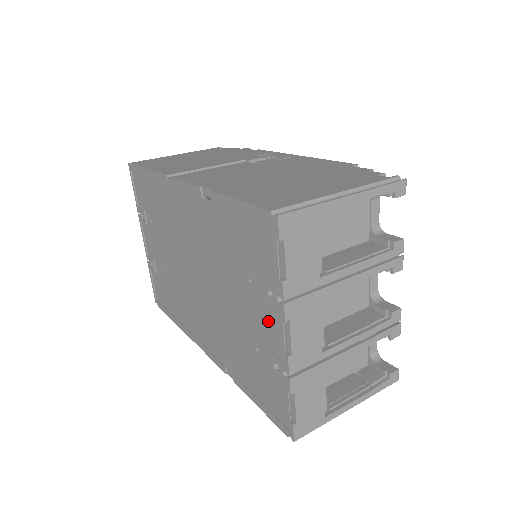
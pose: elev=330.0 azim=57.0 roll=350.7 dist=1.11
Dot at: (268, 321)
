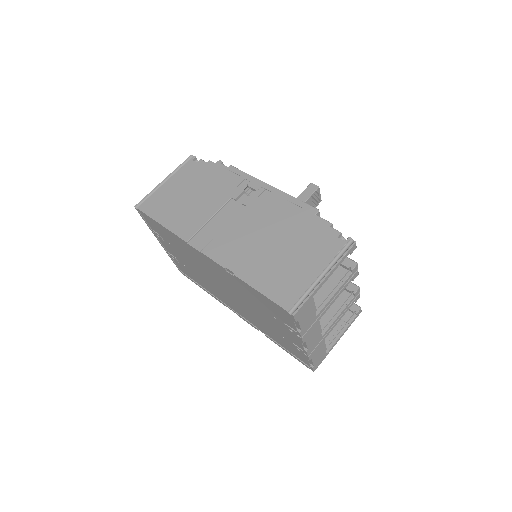
Dot at: (290, 335)
